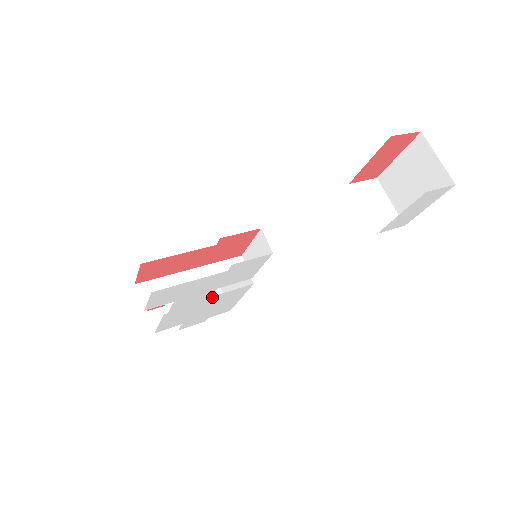
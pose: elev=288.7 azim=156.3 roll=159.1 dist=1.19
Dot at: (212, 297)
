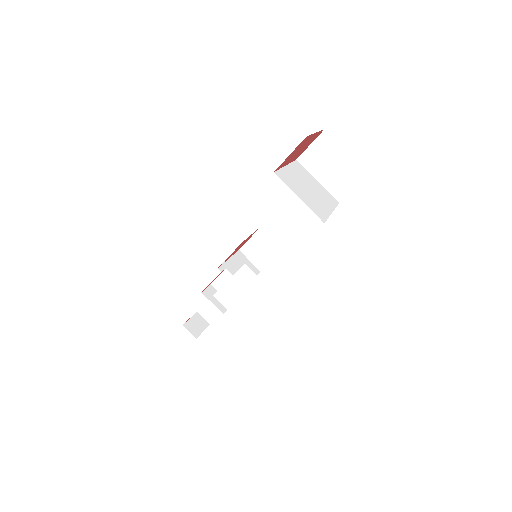
Dot at: occluded
